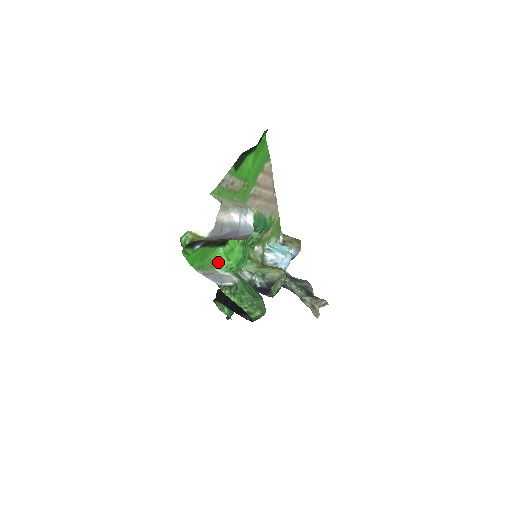
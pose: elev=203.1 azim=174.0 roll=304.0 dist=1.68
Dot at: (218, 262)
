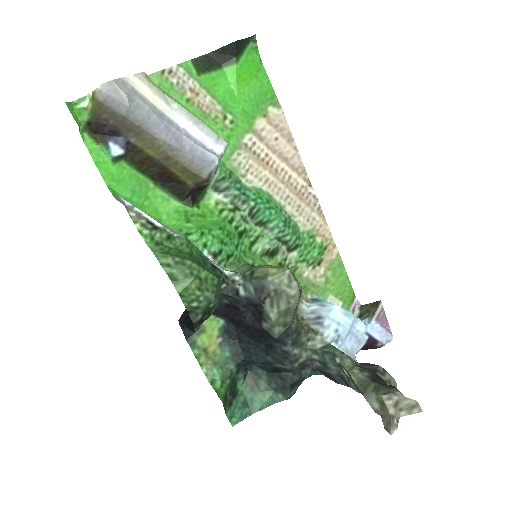
Dot at: (171, 222)
